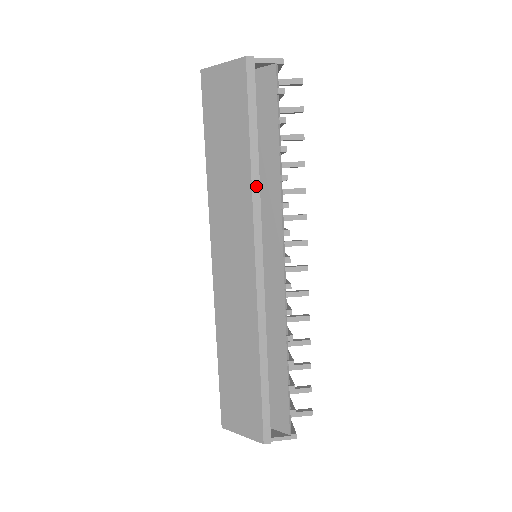
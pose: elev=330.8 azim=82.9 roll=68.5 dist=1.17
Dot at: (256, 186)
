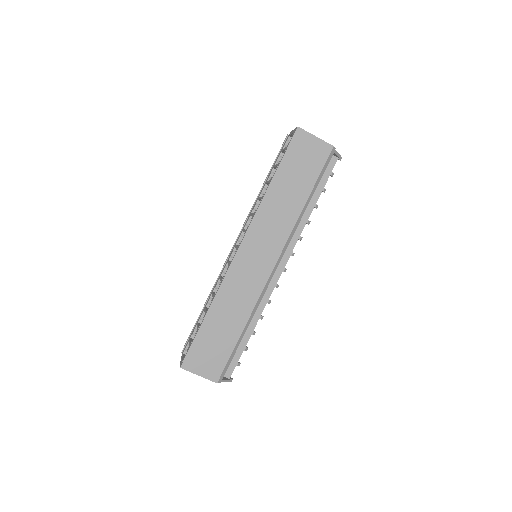
Dot at: (298, 221)
